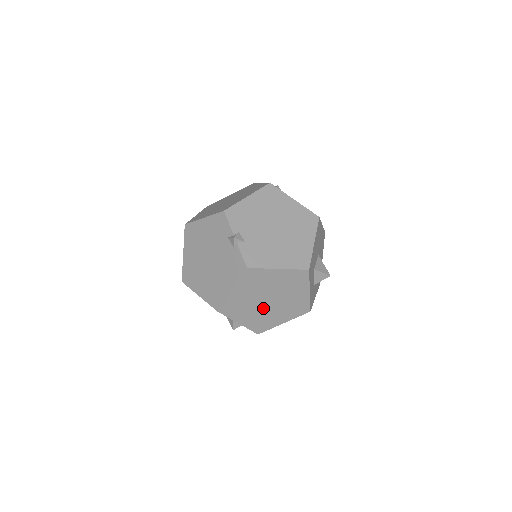
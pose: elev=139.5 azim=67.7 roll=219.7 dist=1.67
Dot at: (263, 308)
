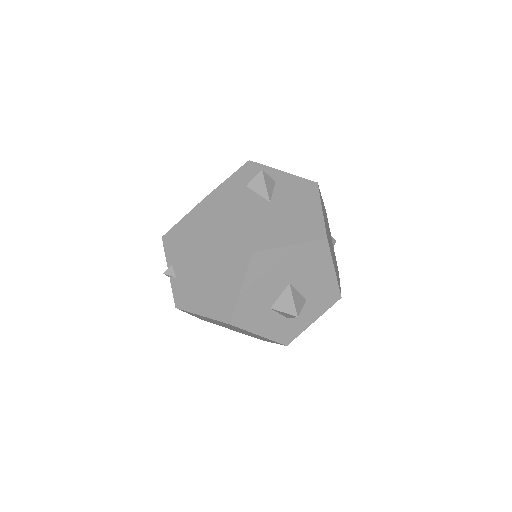
Dot at: (236, 330)
